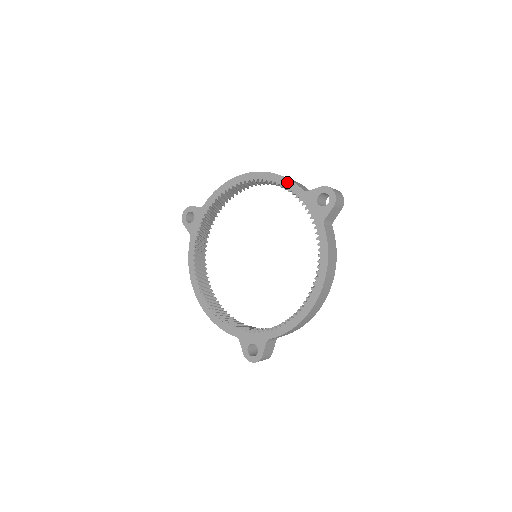
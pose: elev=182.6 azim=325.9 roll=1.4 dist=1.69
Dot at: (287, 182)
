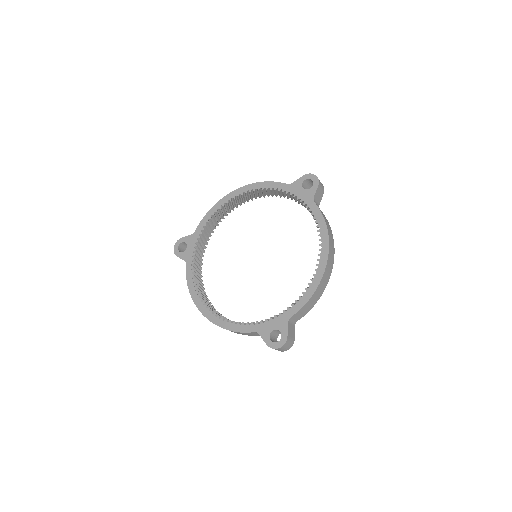
Dot at: (271, 184)
